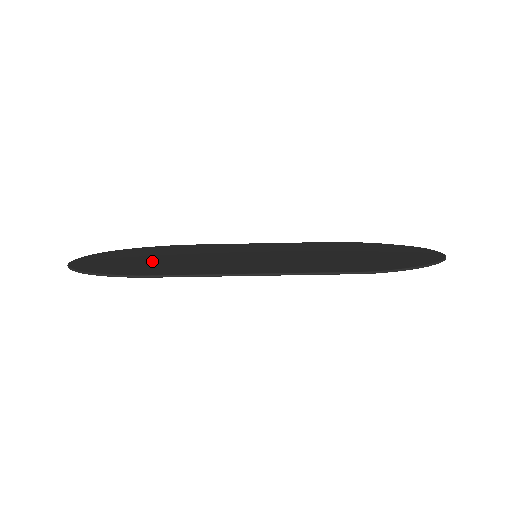
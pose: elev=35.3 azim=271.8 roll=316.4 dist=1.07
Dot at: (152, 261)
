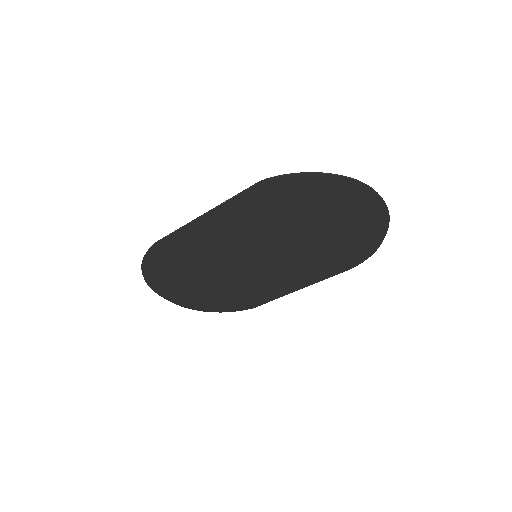
Dot at: (189, 270)
